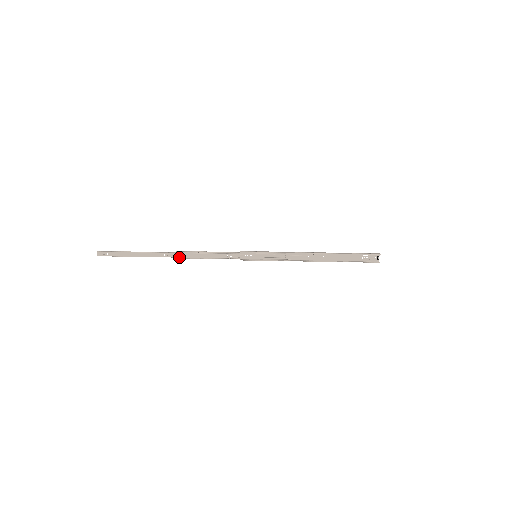
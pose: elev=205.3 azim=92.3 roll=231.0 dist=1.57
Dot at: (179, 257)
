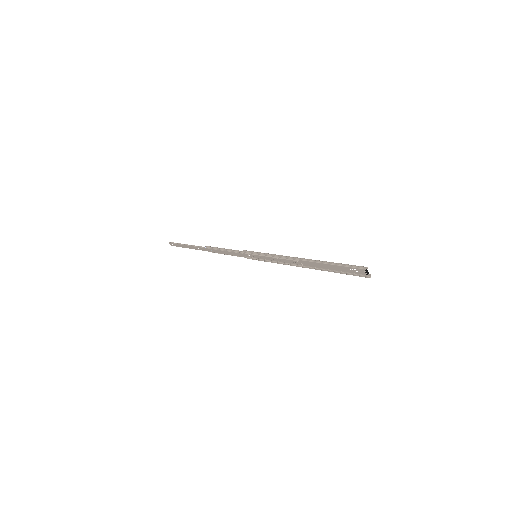
Dot at: (209, 251)
